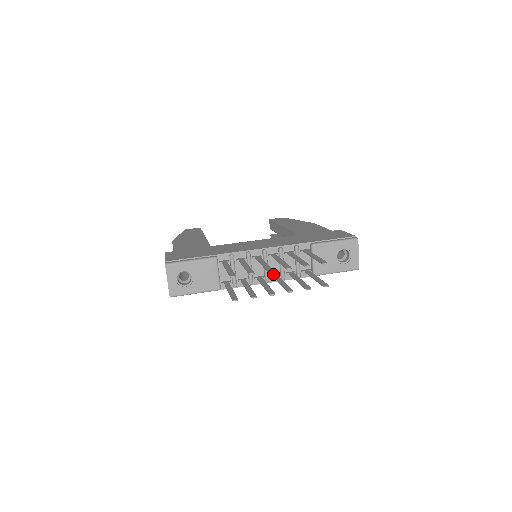
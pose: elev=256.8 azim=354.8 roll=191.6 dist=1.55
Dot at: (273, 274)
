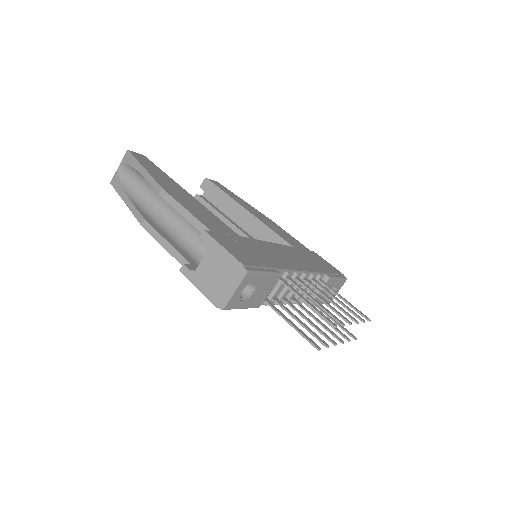
Dot at: (291, 297)
